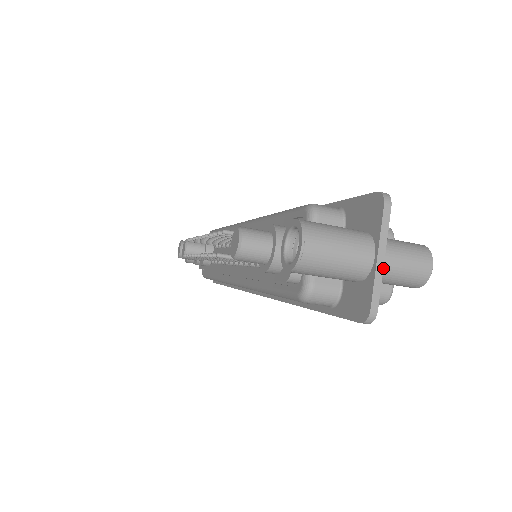
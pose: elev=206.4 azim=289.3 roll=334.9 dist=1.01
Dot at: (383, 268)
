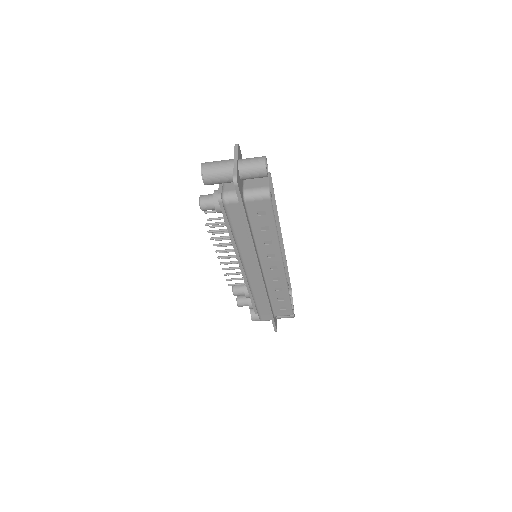
Dot at: (240, 165)
